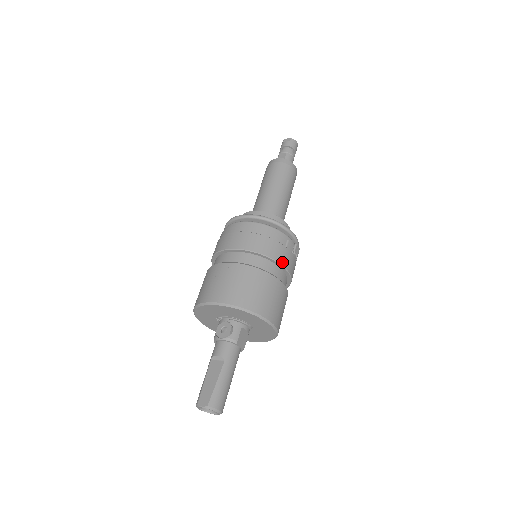
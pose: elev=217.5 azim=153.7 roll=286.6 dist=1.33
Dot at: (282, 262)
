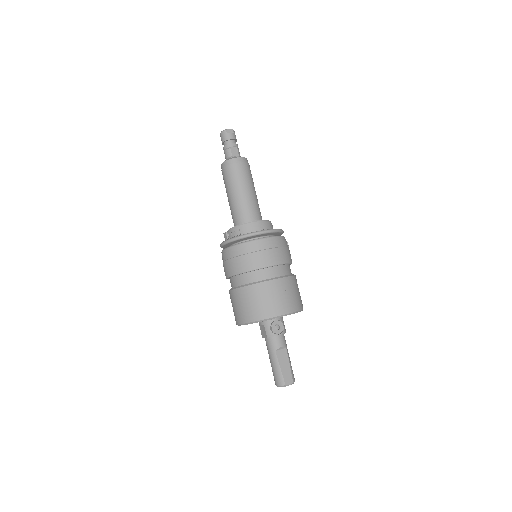
Dot at: occluded
